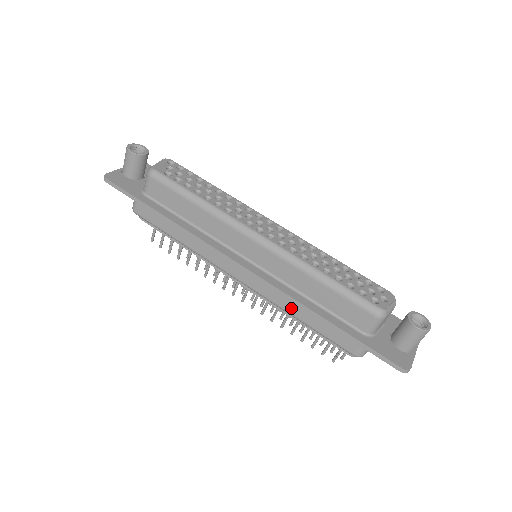
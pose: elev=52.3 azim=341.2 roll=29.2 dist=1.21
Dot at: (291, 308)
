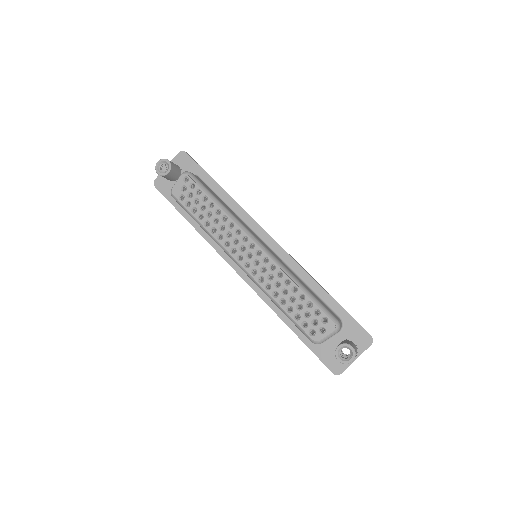
Dot at: occluded
